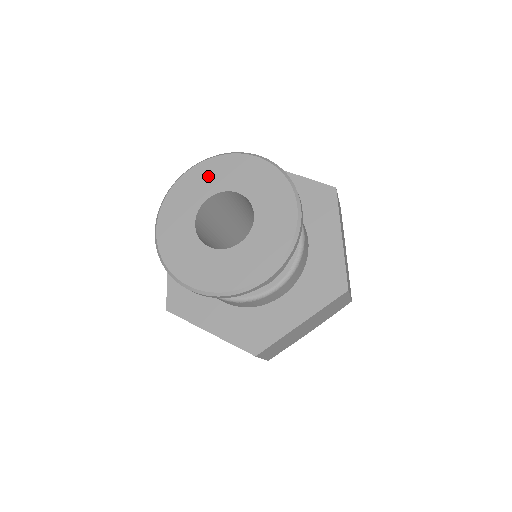
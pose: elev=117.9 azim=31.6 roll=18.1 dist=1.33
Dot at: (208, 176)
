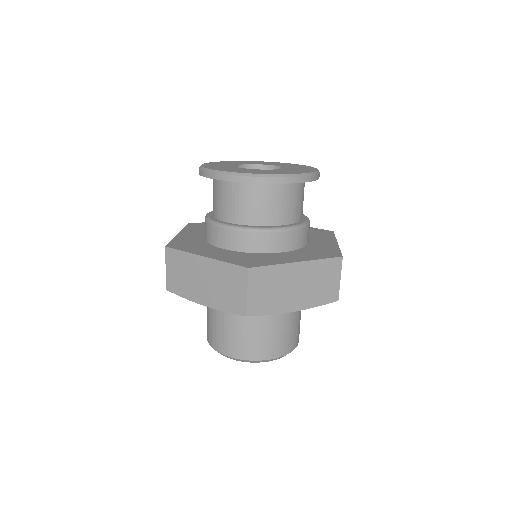
Dot at: (220, 164)
